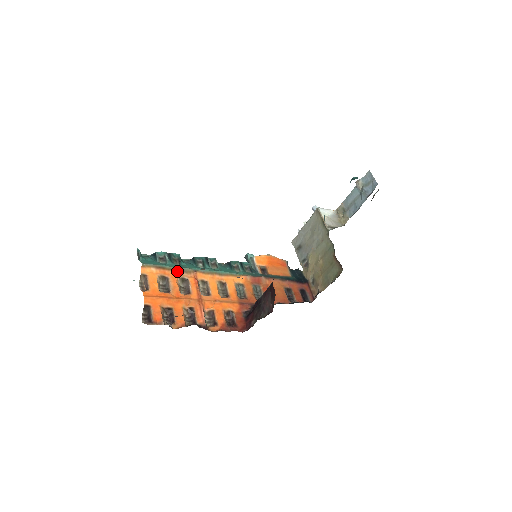
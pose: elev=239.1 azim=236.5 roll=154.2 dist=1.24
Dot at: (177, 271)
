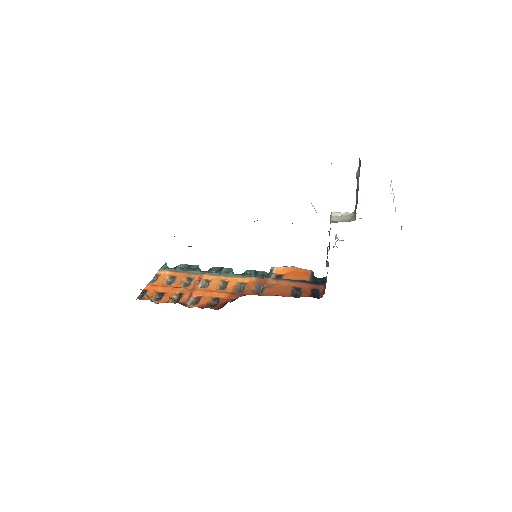
Dot at: (187, 273)
